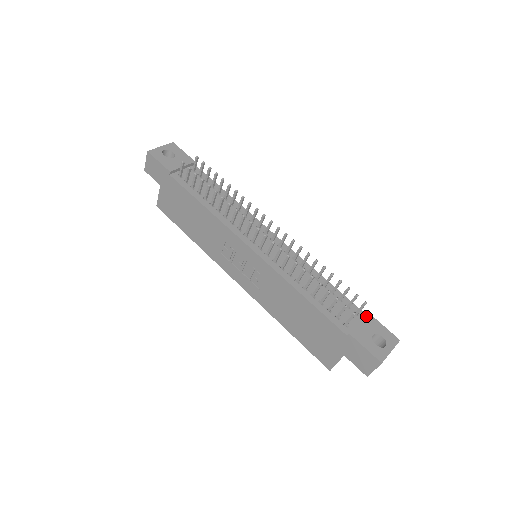
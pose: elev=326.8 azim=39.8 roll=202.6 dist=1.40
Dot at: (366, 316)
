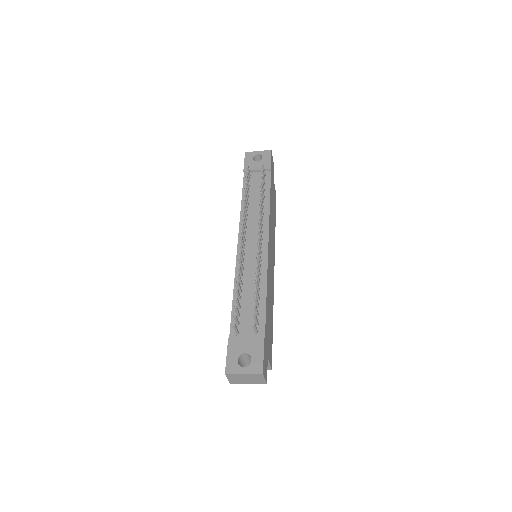
Dot at: (258, 338)
